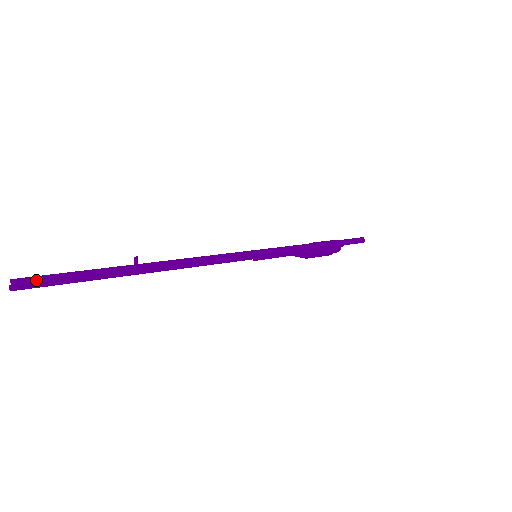
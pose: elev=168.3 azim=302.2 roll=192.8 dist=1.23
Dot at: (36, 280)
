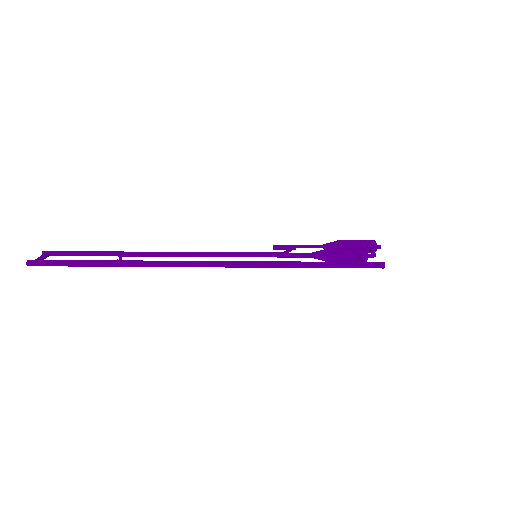
Dot at: (43, 264)
